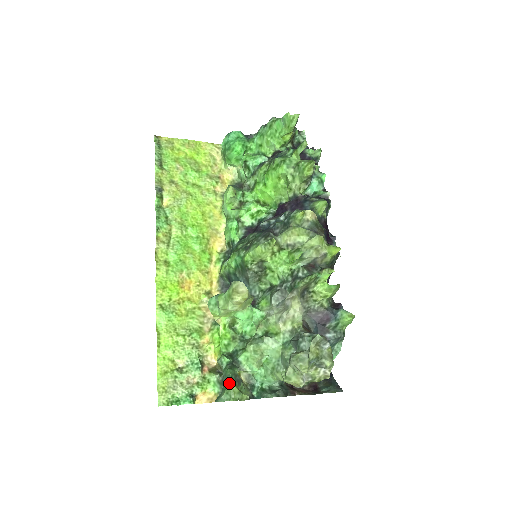
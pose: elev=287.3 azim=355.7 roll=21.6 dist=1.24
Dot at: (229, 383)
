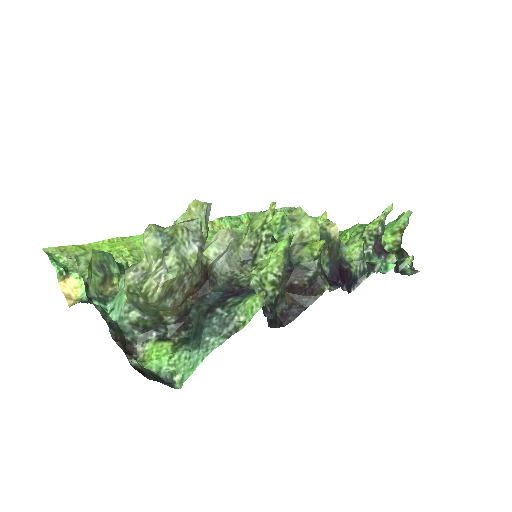
Dot at: occluded
